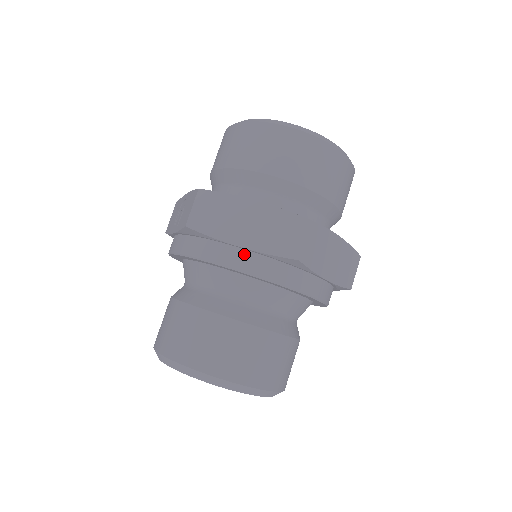
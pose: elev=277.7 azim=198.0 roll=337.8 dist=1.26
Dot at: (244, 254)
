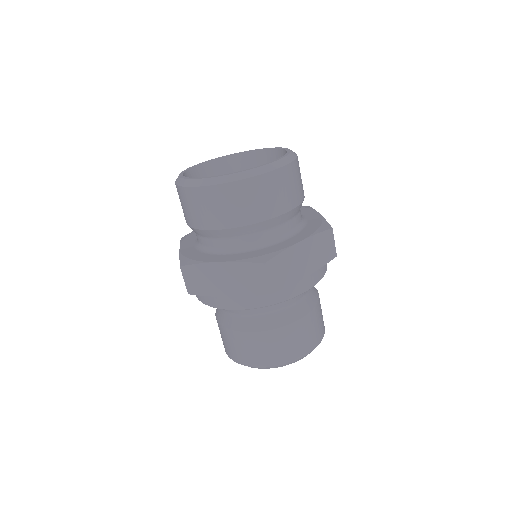
Dot at: (235, 299)
